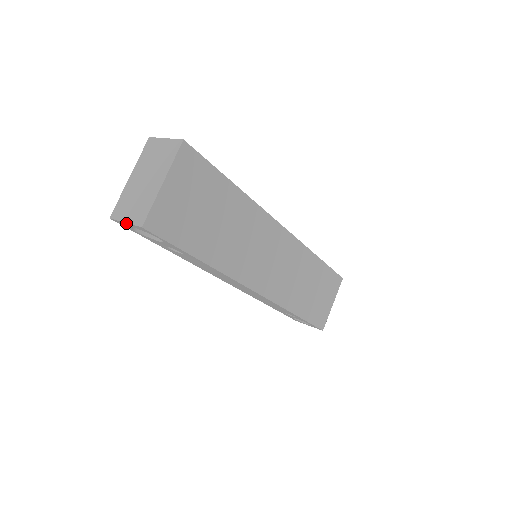
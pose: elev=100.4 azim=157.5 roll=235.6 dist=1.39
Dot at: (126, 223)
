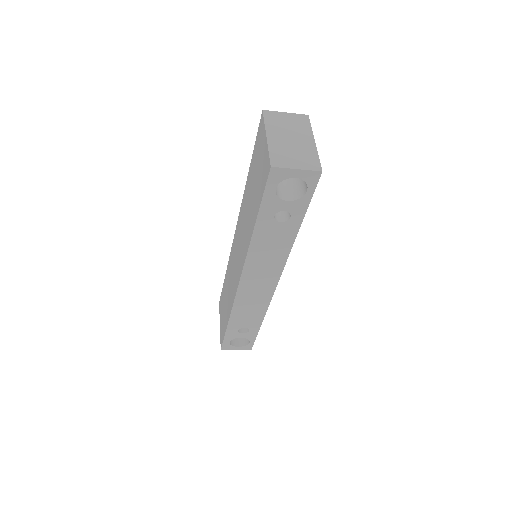
Dot at: (297, 170)
